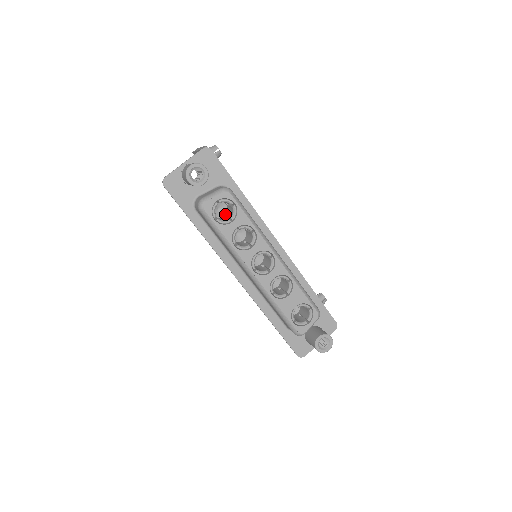
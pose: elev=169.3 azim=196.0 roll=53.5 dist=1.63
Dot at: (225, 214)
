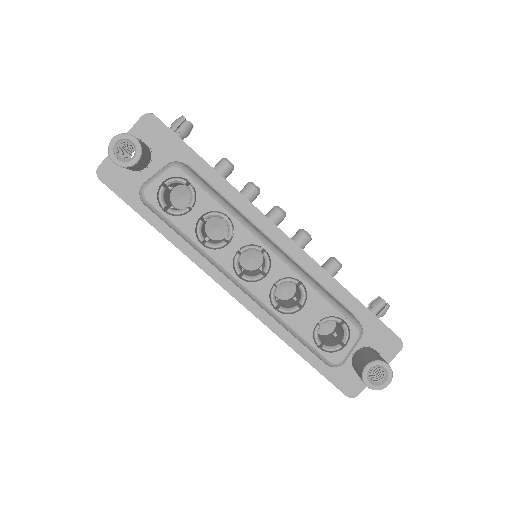
Dot at: occluded
